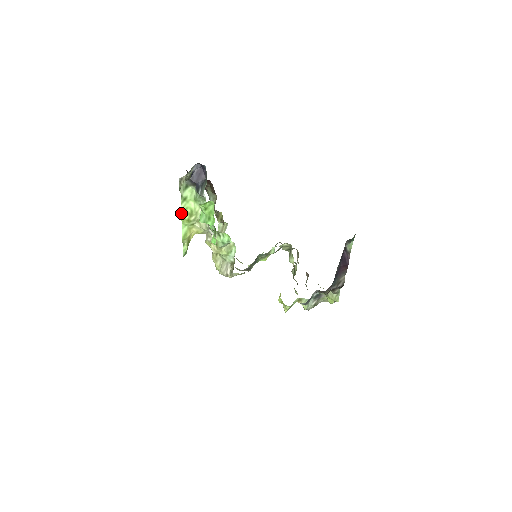
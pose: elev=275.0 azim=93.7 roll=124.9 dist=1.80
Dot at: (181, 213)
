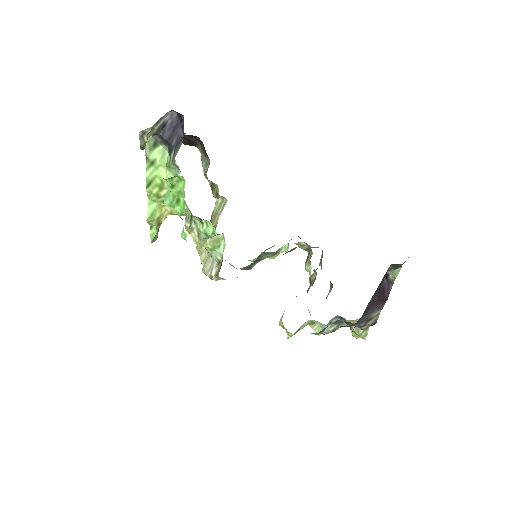
Dot at: (146, 183)
